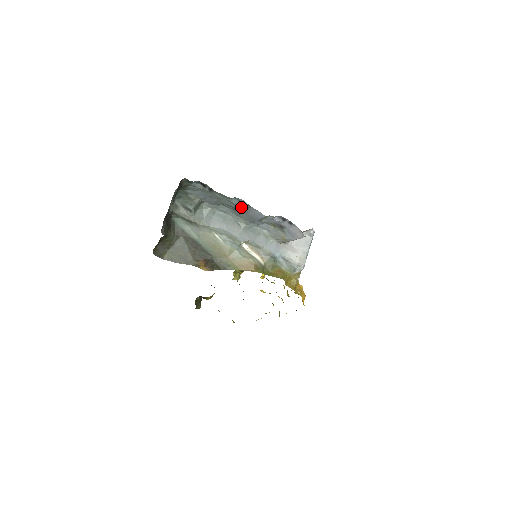
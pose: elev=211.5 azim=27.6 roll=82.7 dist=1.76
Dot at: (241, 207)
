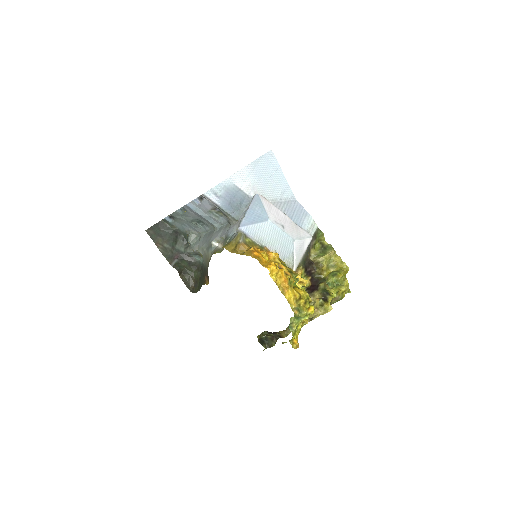
Dot at: (189, 214)
